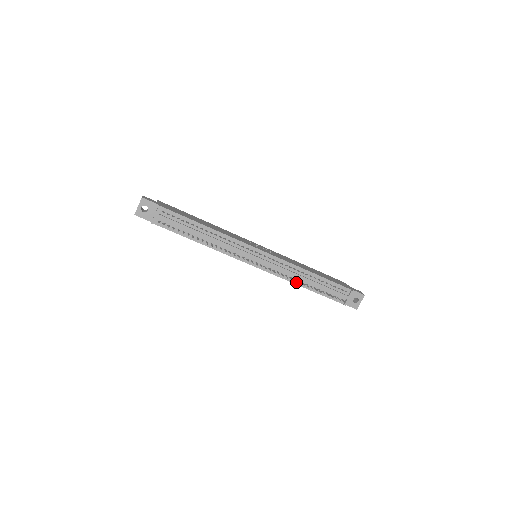
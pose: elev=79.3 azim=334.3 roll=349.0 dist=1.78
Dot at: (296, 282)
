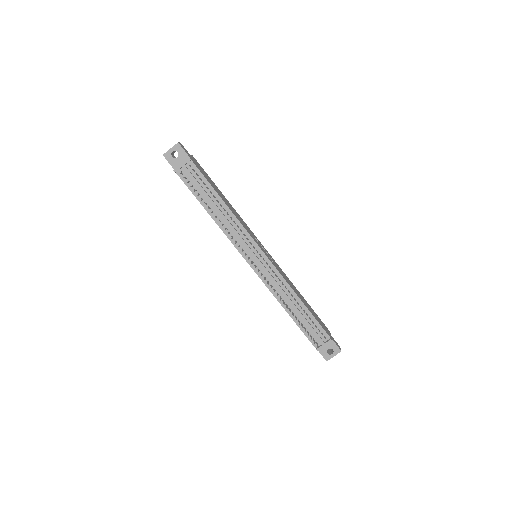
Dot at: (281, 301)
